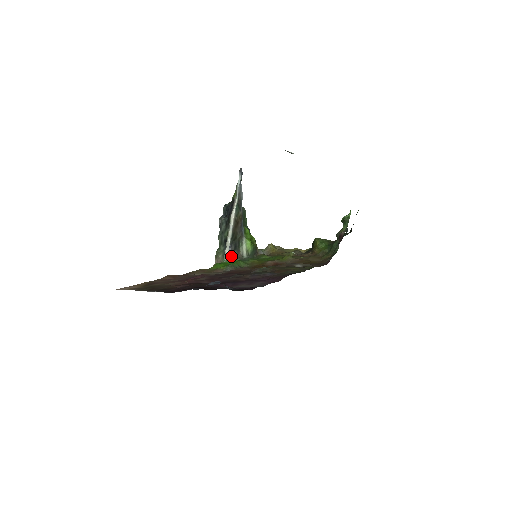
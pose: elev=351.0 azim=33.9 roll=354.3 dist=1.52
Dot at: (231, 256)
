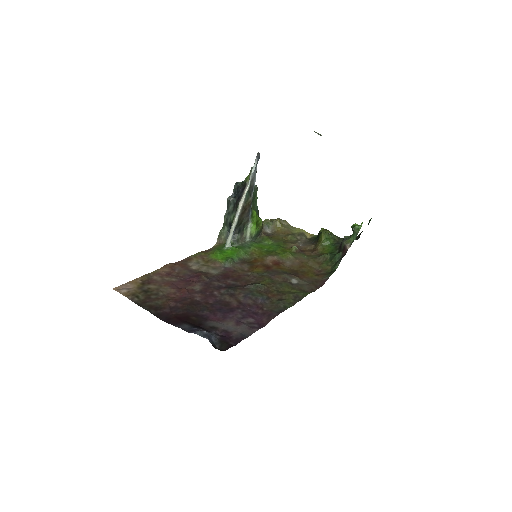
Dot at: (234, 239)
